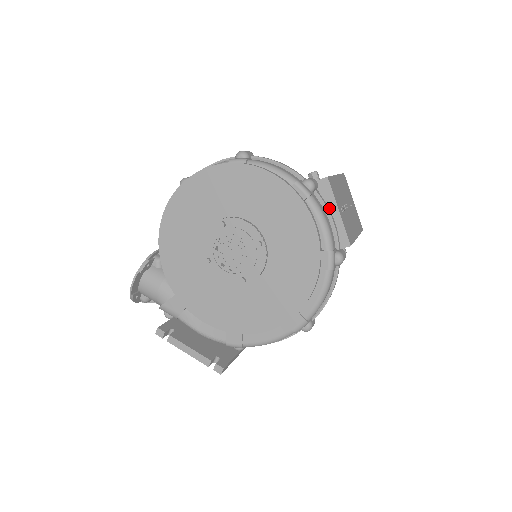
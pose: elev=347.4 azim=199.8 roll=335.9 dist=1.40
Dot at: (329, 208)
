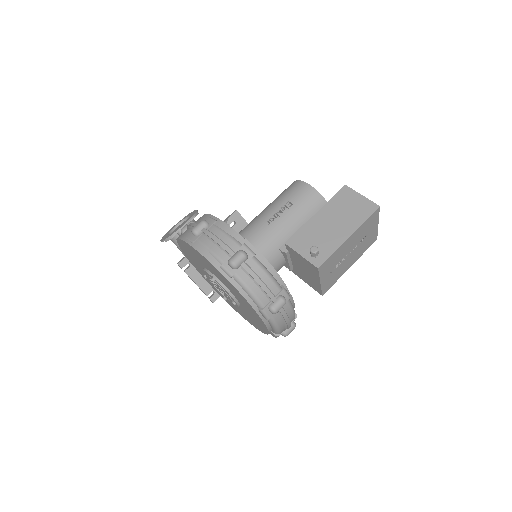
Dot at: (314, 276)
